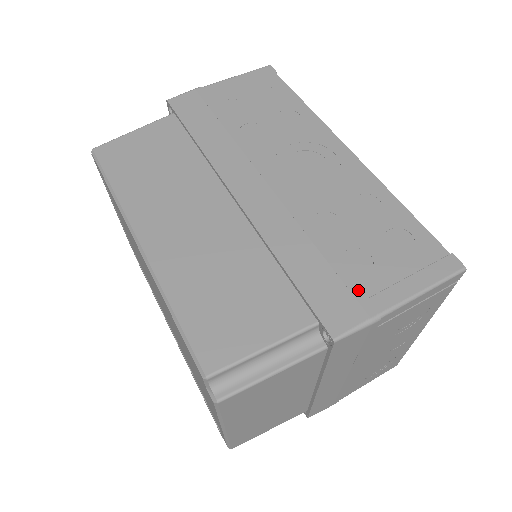
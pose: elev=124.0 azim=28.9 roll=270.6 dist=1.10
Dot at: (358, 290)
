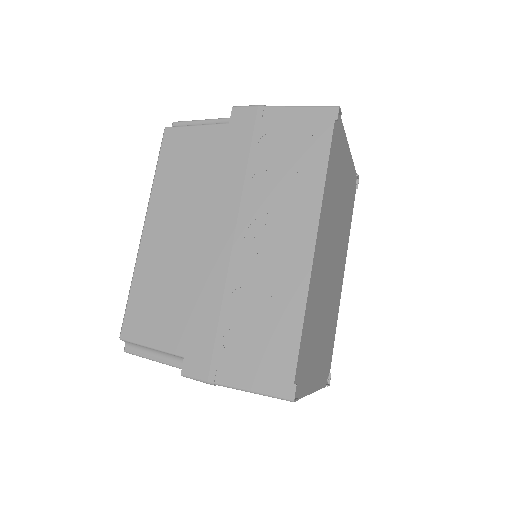
Dot at: (217, 359)
